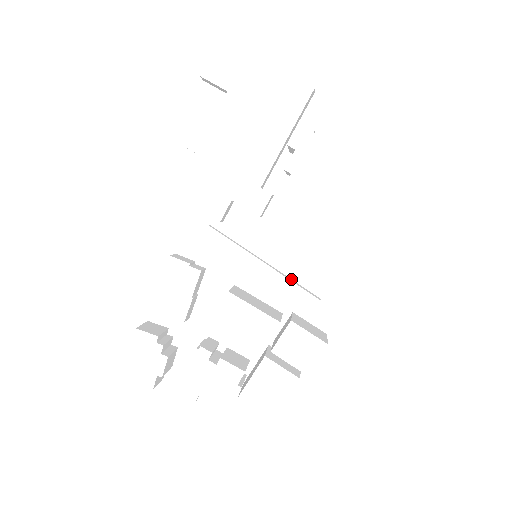
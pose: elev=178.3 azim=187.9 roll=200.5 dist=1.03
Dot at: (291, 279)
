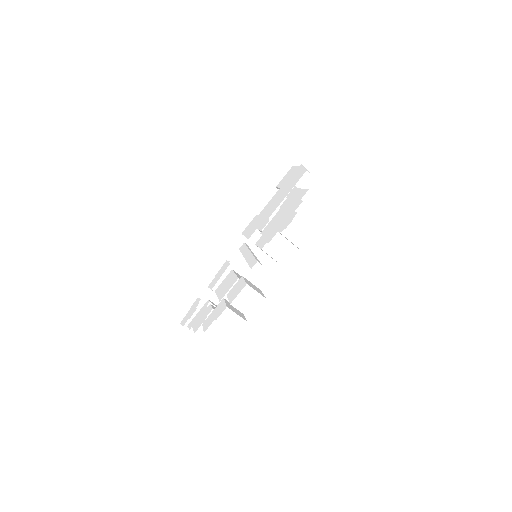
Dot at: occluded
